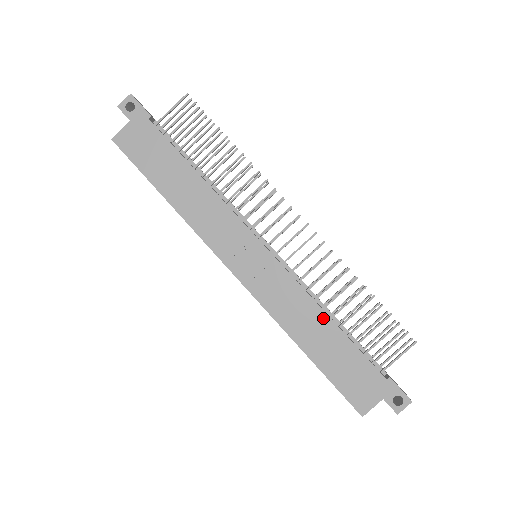
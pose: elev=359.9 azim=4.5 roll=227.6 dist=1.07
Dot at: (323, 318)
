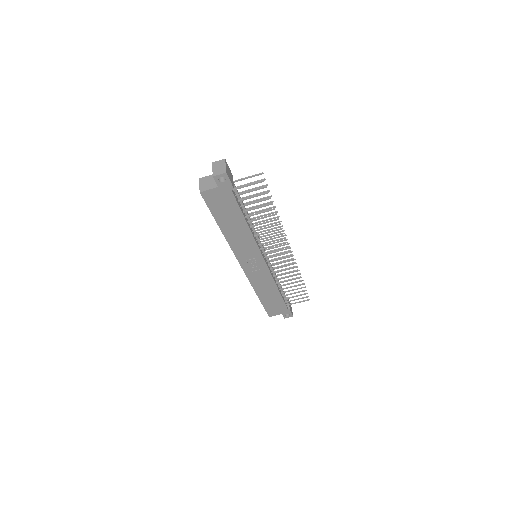
Dot at: (275, 289)
